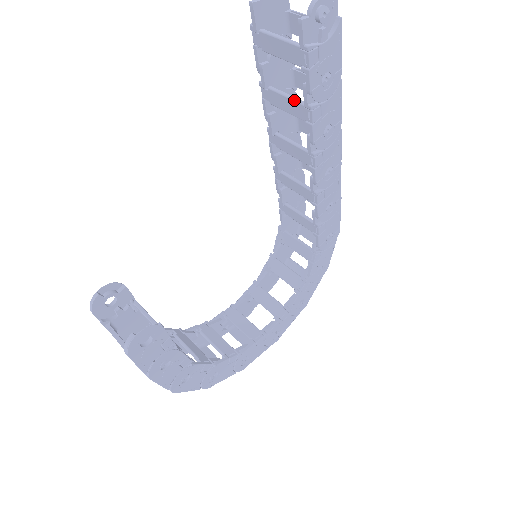
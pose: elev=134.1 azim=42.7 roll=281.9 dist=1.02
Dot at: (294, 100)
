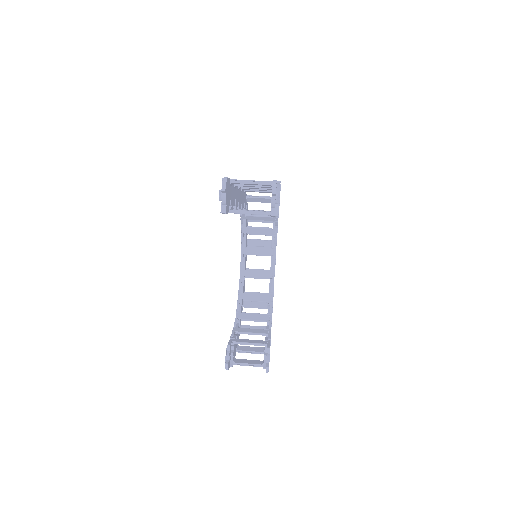
Dot at: occluded
